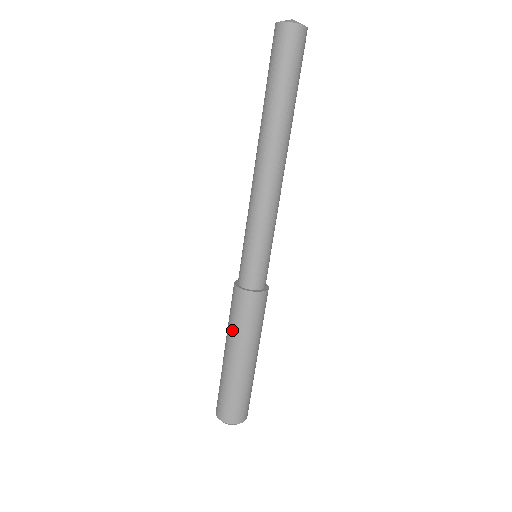
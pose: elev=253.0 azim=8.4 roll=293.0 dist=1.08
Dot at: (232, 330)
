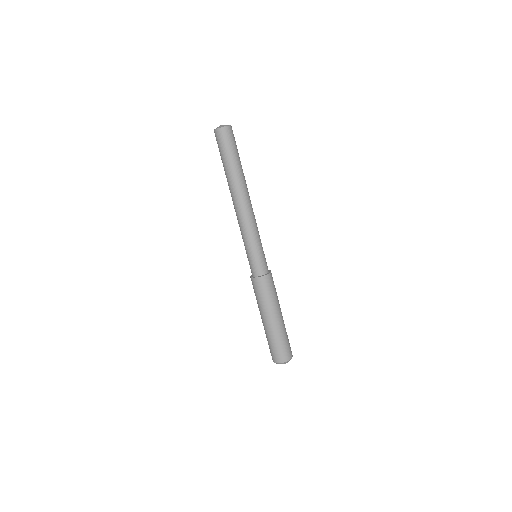
Dot at: (268, 303)
